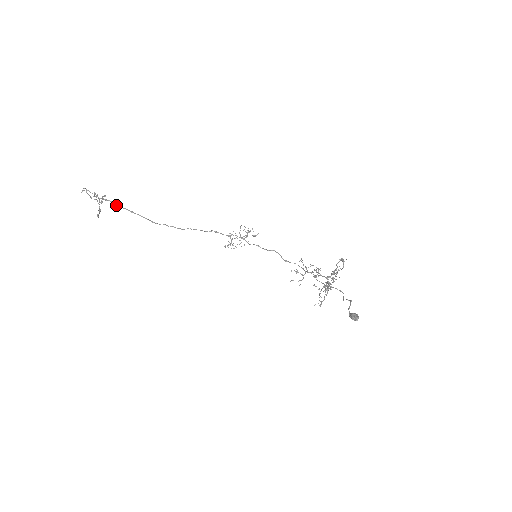
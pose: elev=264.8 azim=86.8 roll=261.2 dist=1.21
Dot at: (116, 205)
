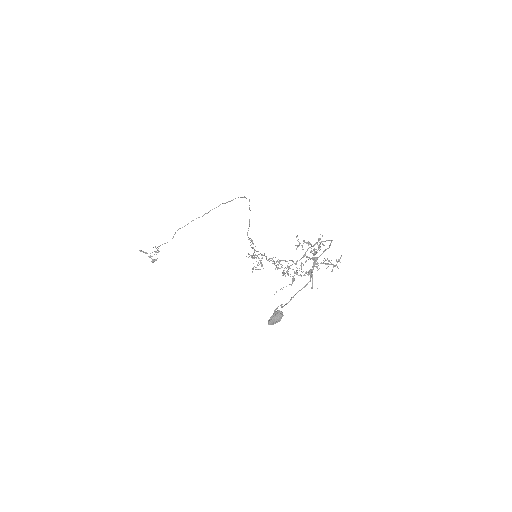
Dot at: occluded
